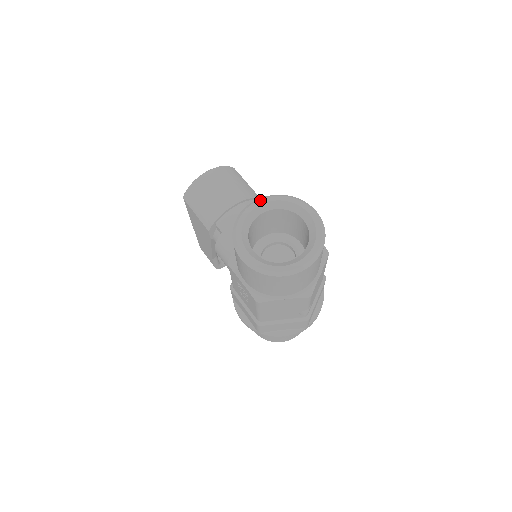
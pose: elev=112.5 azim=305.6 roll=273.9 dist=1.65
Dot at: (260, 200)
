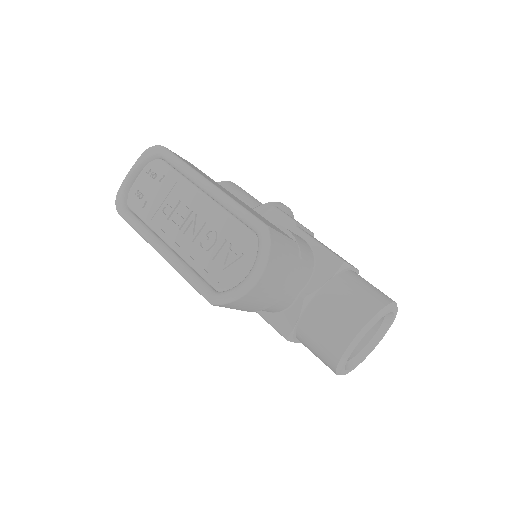
Dot at: (364, 335)
